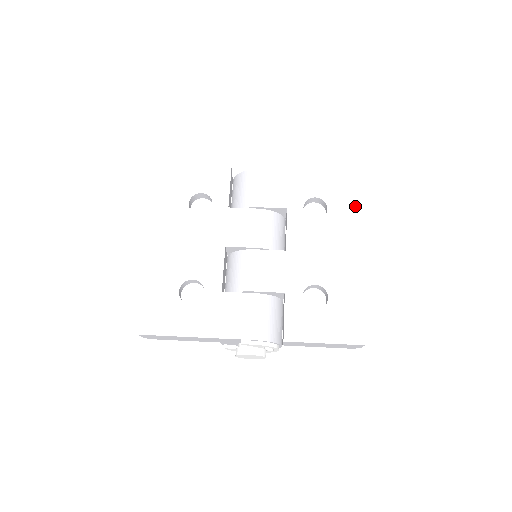
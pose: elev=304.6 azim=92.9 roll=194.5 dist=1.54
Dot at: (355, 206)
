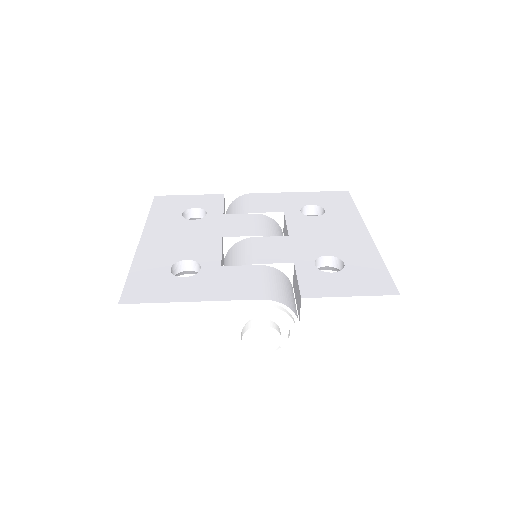
Dot at: (352, 207)
